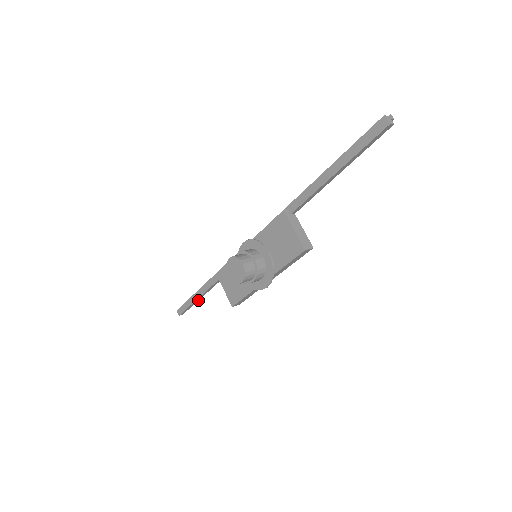
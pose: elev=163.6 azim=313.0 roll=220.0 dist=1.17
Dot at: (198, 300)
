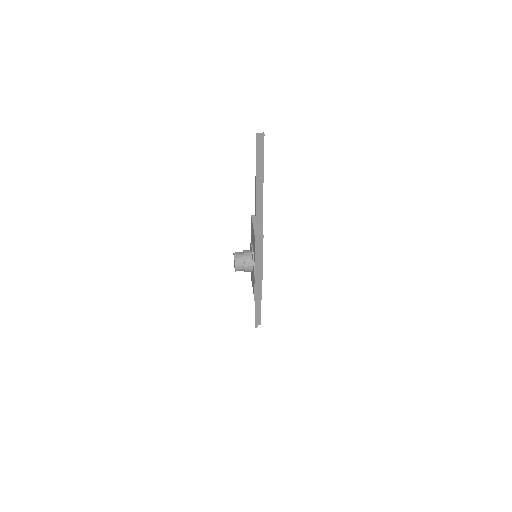
Dot at: (258, 310)
